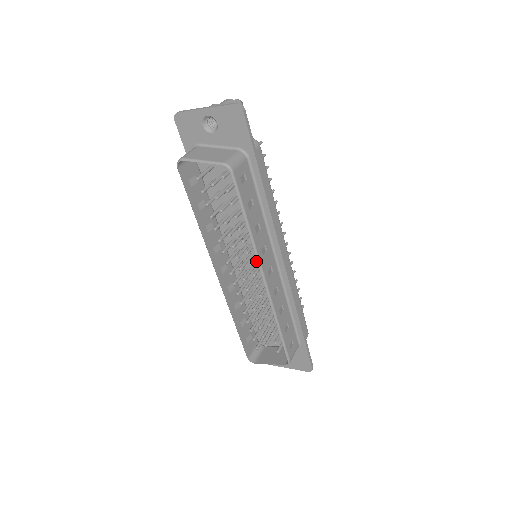
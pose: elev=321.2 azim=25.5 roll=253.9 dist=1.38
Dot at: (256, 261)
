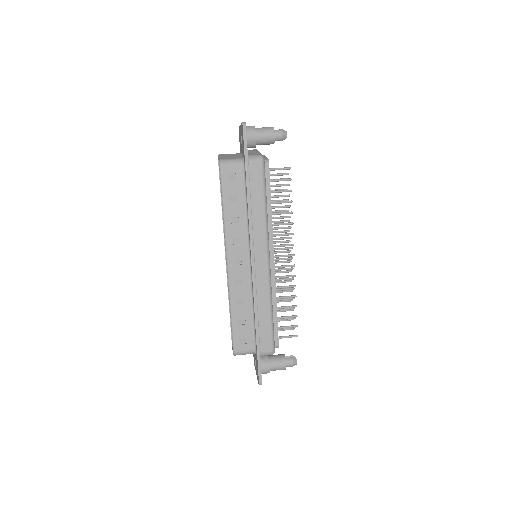
Dot at: occluded
